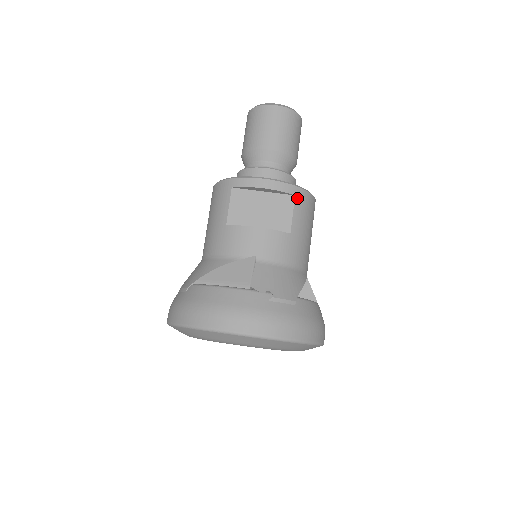
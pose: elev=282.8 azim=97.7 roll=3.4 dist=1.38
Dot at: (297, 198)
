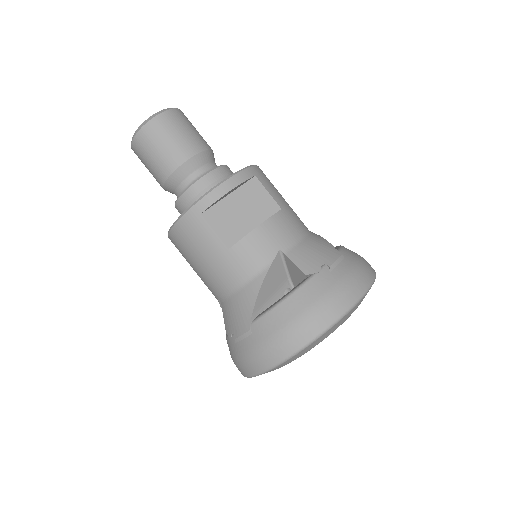
Dot at: (258, 177)
